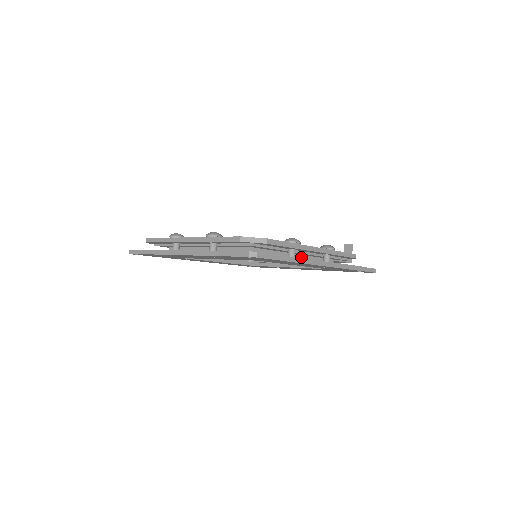
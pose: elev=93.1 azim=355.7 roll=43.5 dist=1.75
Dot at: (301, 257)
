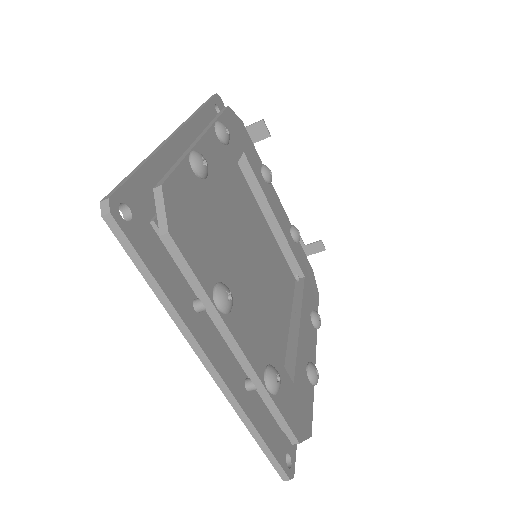
Dot at: occluded
